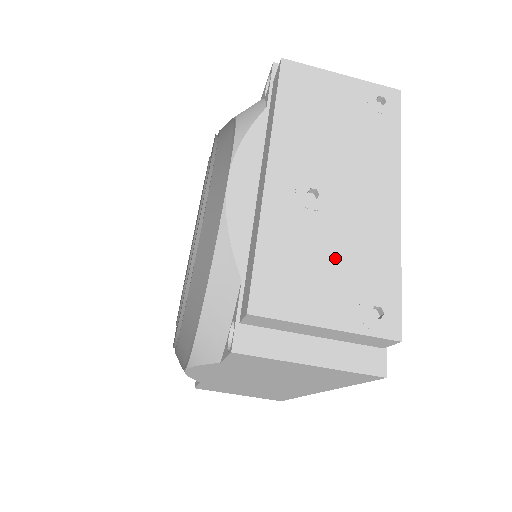
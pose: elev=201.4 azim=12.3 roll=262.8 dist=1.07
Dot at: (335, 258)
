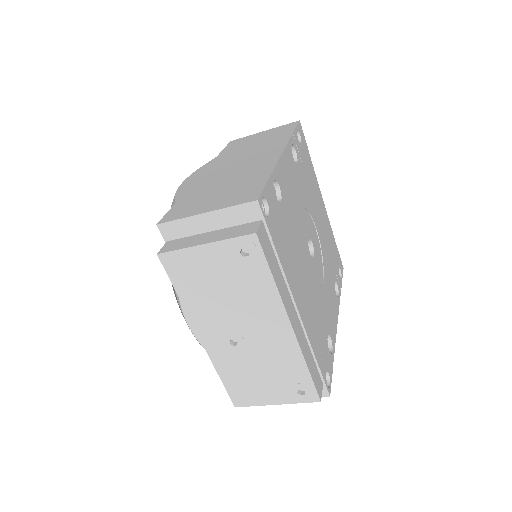
Dot at: (265, 373)
